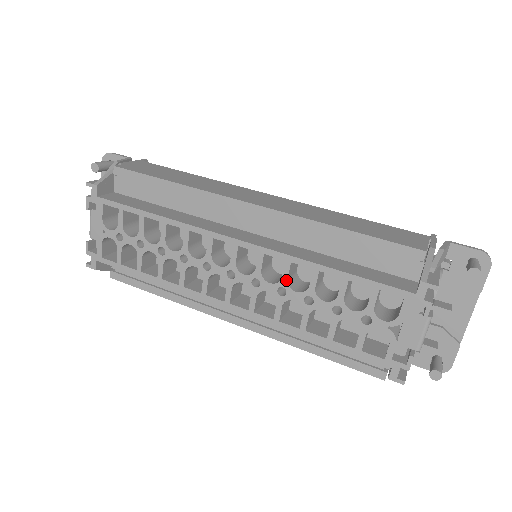
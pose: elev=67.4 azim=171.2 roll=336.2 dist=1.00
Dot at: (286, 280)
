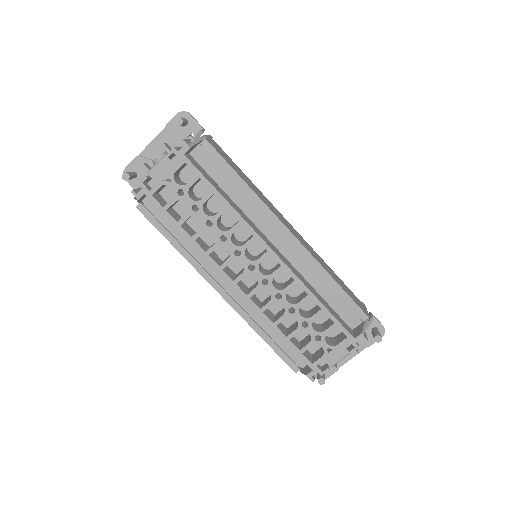
Dot at: (286, 291)
